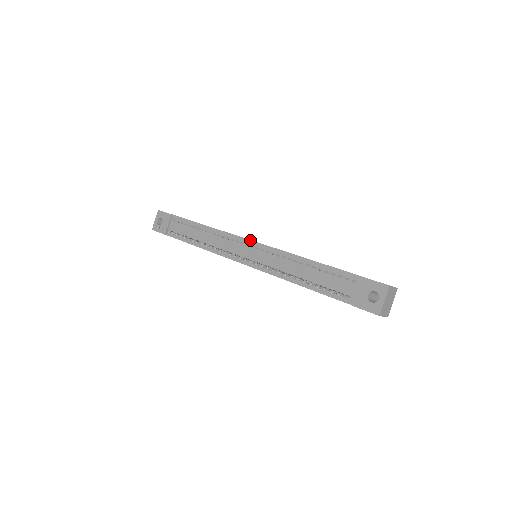
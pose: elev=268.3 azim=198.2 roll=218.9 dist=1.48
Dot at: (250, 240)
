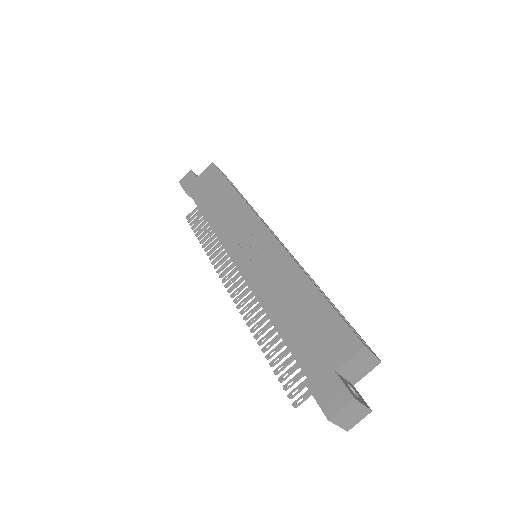
Dot at: occluded
